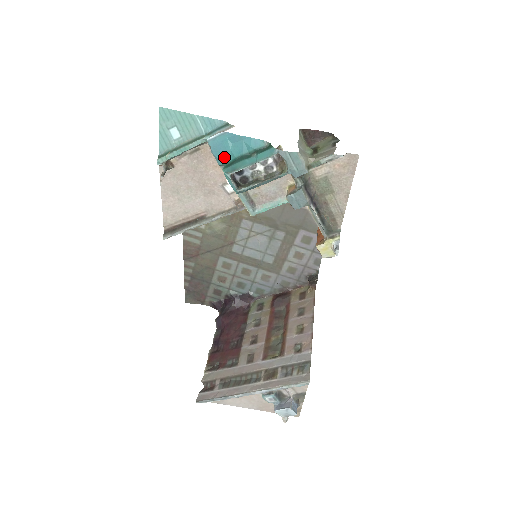
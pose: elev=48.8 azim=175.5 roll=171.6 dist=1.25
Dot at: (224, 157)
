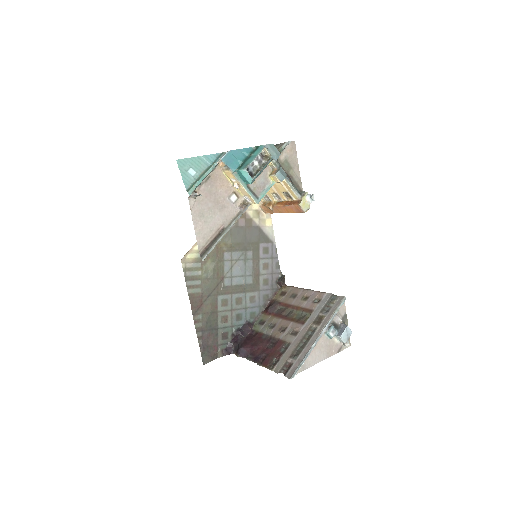
Dot at: (235, 165)
